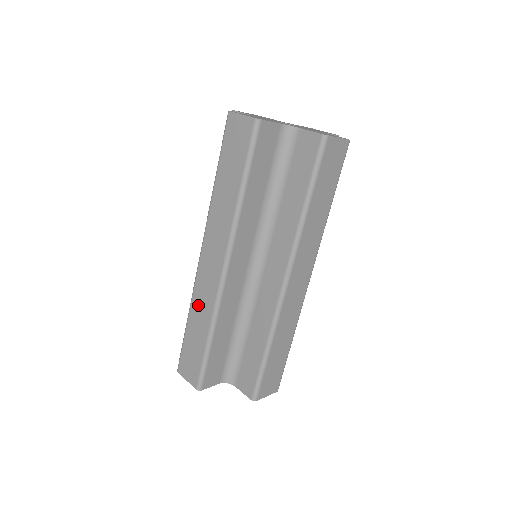
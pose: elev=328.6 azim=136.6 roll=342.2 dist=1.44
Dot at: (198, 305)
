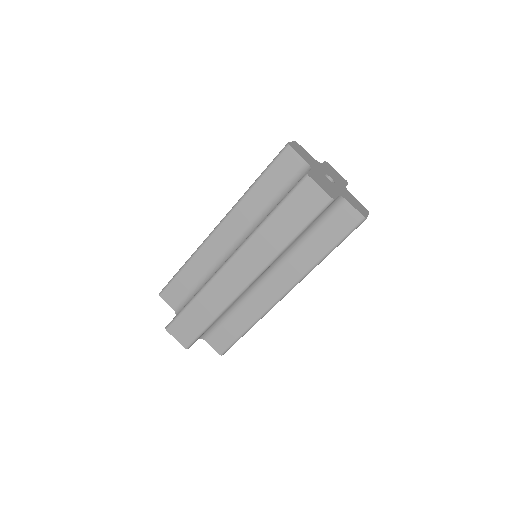
Dot at: (211, 295)
